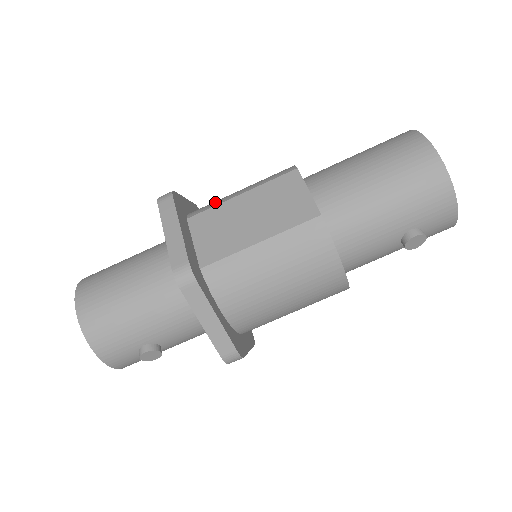
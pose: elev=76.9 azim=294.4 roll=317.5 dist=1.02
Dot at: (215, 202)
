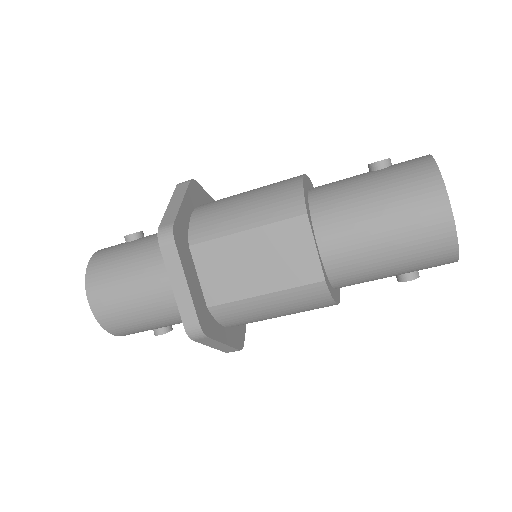
Dot at: (217, 227)
